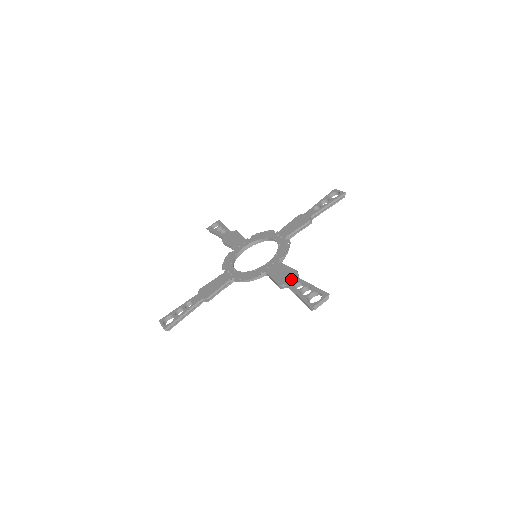
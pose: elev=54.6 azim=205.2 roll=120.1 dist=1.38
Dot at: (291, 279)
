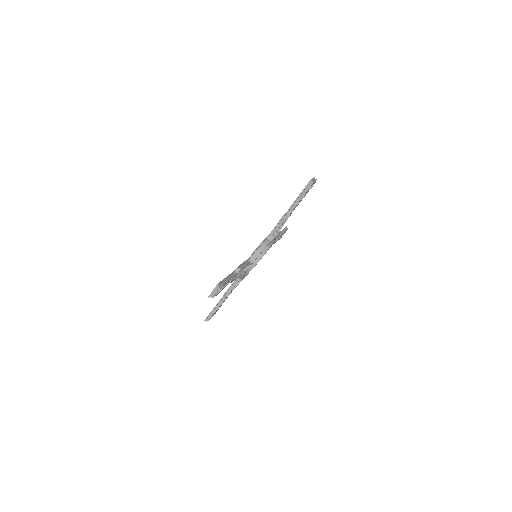
Dot at: occluded
